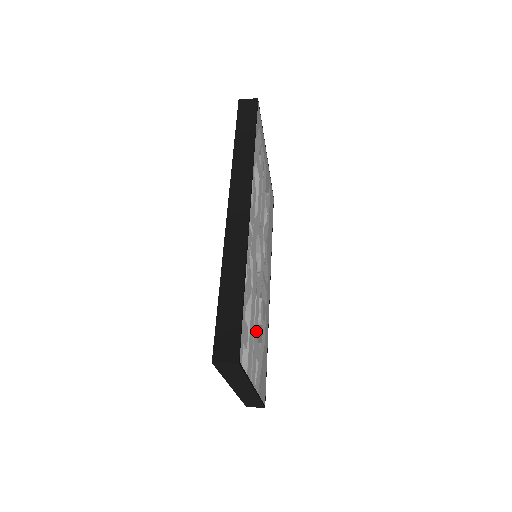
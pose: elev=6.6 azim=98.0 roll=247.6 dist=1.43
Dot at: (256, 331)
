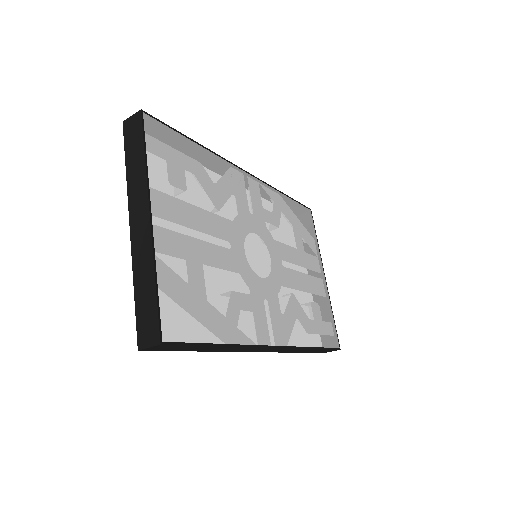
Dot at: (199, 224)
